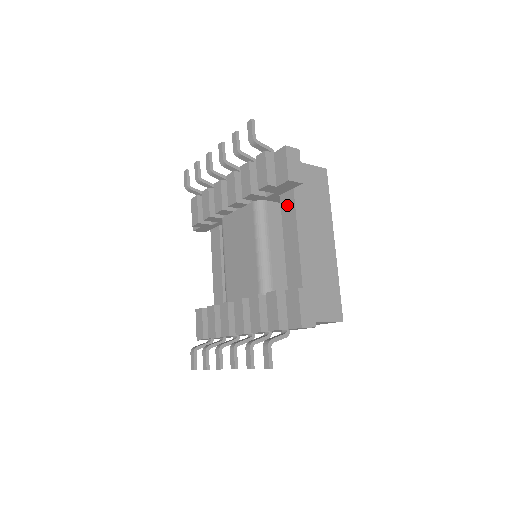
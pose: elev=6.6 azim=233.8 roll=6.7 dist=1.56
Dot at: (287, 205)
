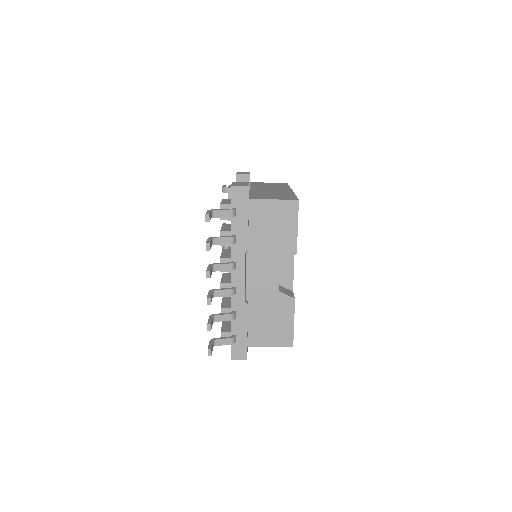
Dot at: occluded
